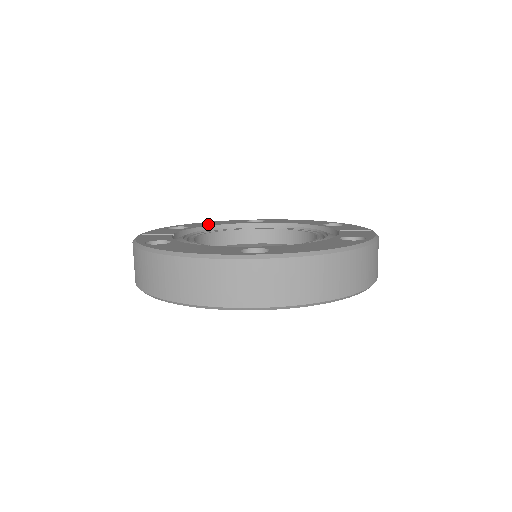
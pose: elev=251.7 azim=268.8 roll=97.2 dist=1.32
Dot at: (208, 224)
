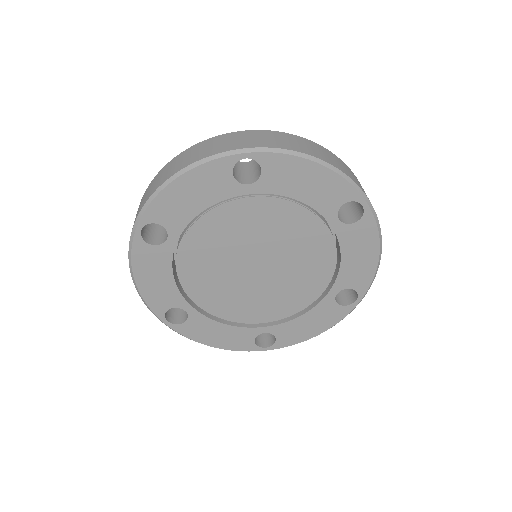
Dot at: occluded
